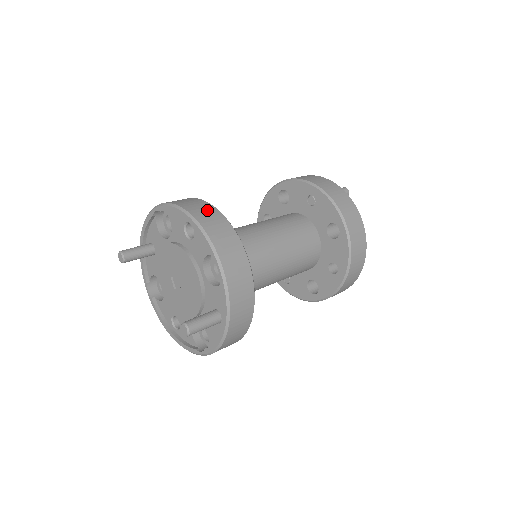
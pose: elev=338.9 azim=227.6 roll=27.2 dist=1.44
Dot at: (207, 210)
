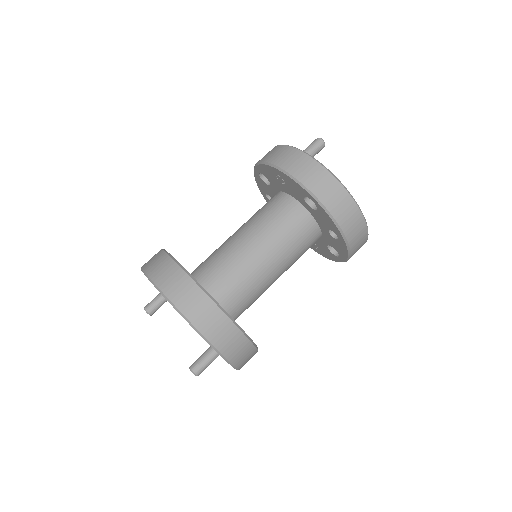
Dot at: (165, 267)
